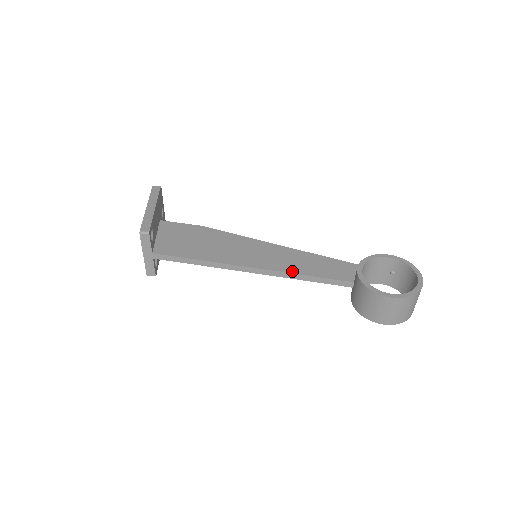
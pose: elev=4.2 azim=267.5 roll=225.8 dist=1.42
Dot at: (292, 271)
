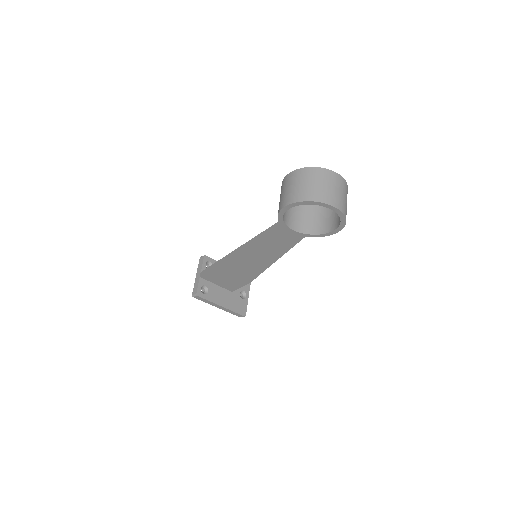
Dot at: occluded
